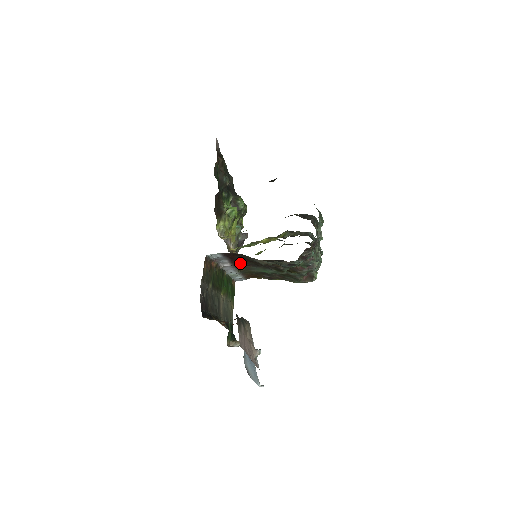
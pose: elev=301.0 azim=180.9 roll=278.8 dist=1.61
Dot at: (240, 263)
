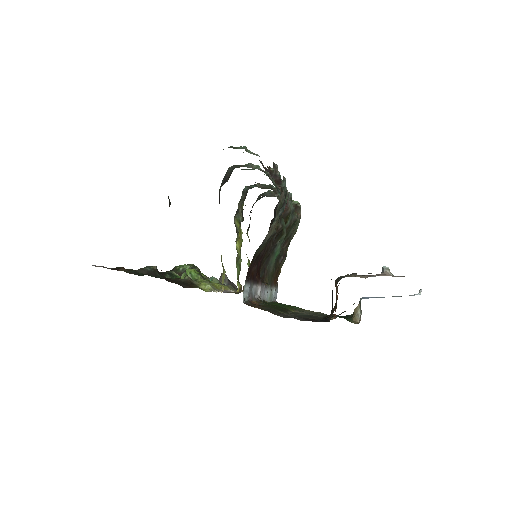
Dot at: occluded
